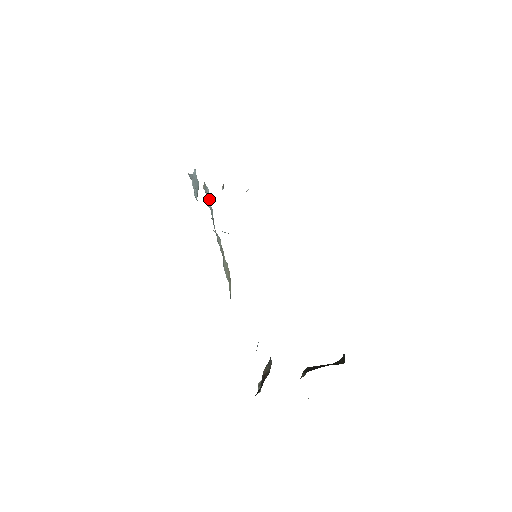
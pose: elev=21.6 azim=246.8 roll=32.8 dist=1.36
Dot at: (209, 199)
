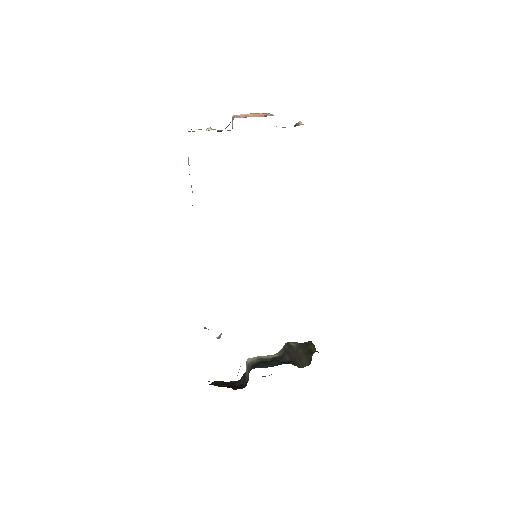
Dot at: occluded
